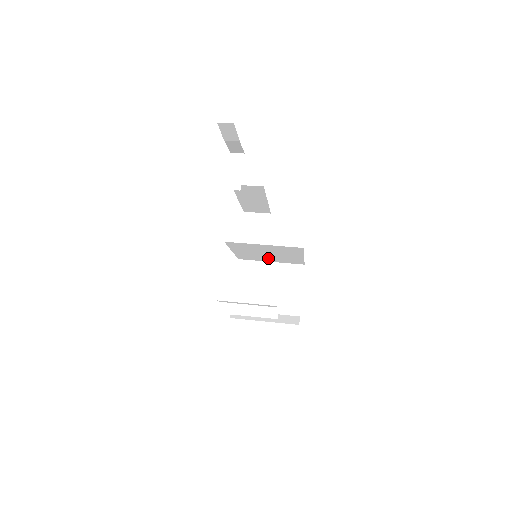
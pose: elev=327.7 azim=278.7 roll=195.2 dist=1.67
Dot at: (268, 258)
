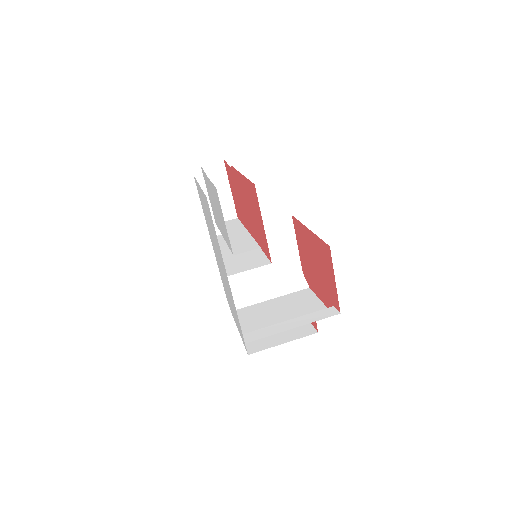
Dot at: occluded
